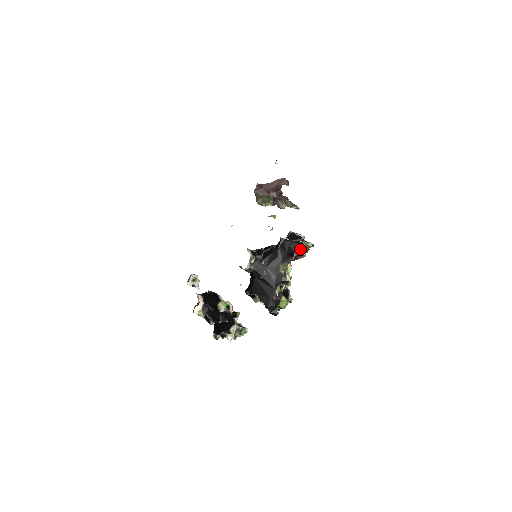
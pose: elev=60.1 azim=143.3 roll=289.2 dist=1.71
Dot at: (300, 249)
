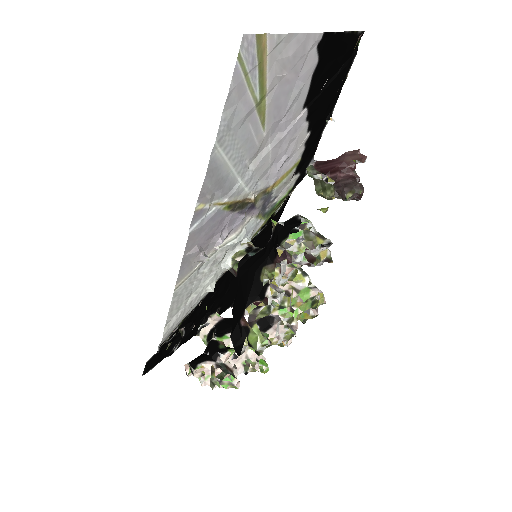
Dot at: (286, 238)
